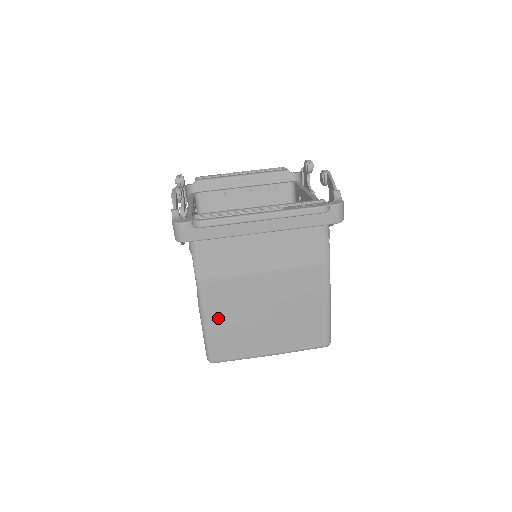
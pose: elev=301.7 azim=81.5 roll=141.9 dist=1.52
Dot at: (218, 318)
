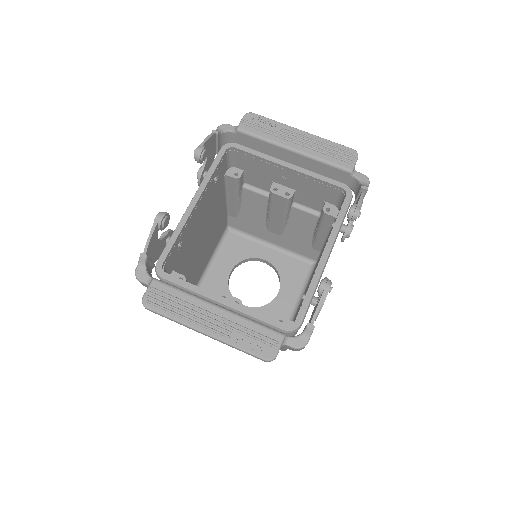
Dot at: occluded
